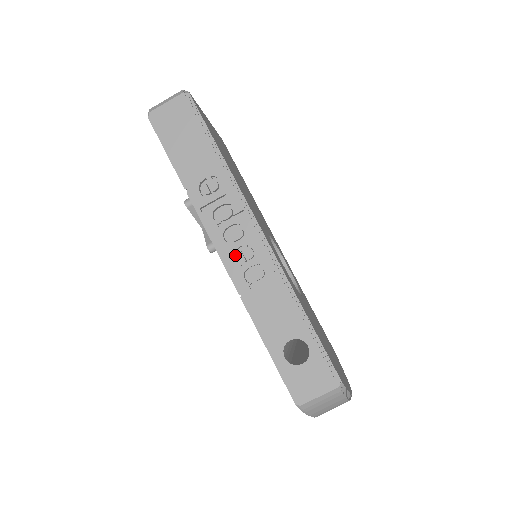
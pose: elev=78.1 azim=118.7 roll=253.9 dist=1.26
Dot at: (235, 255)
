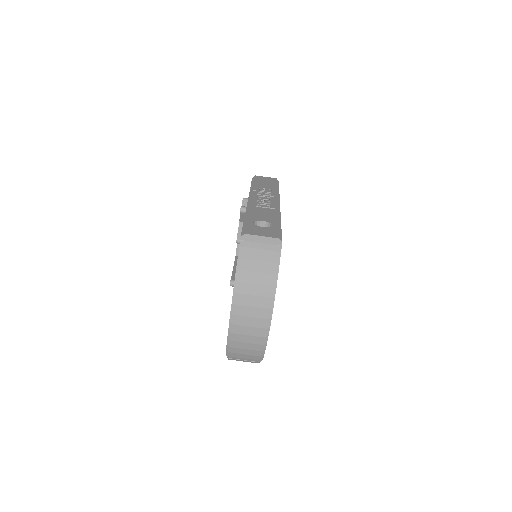
Dot at: occluded
